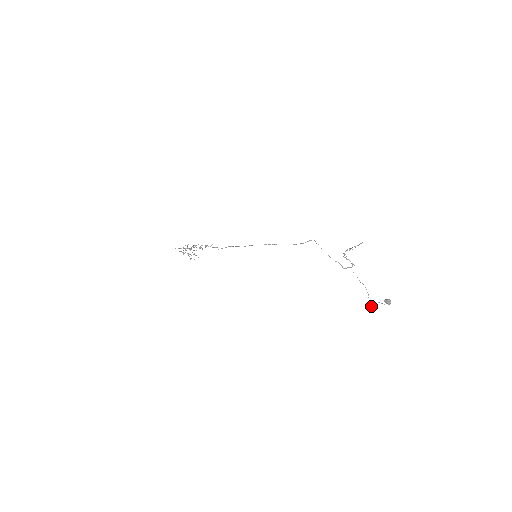
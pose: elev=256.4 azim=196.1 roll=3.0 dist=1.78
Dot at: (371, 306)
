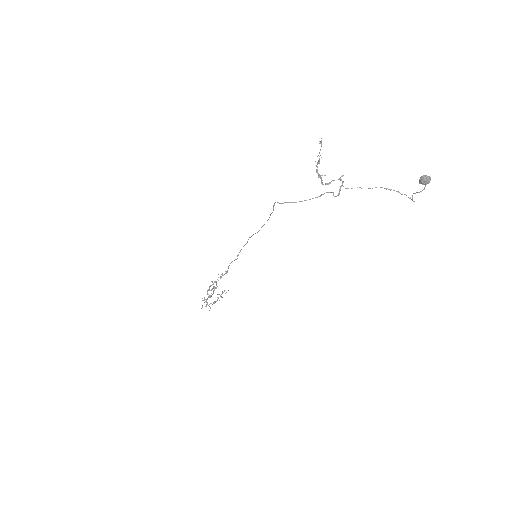
Dot at: occluded
